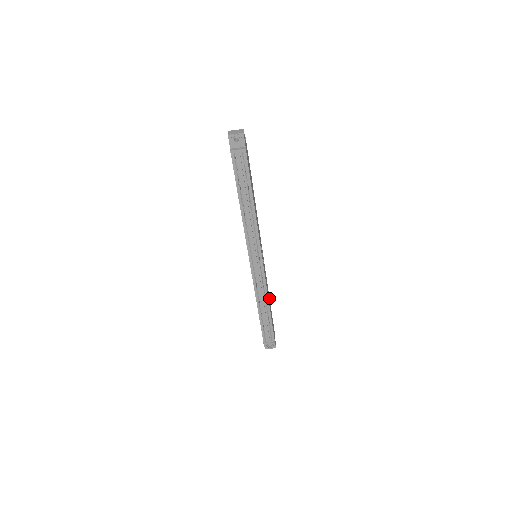
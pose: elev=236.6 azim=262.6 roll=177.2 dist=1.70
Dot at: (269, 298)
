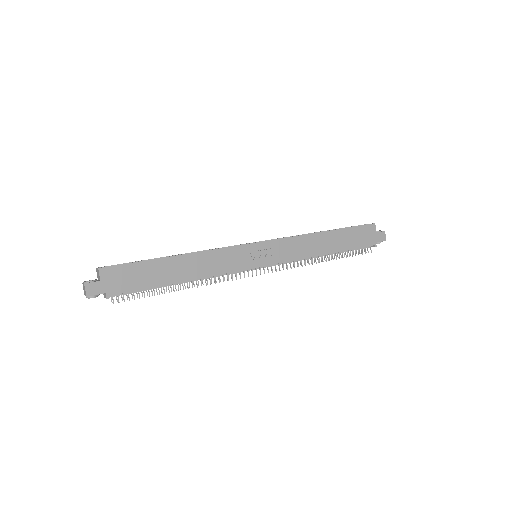
Dot at: (326, 234)
